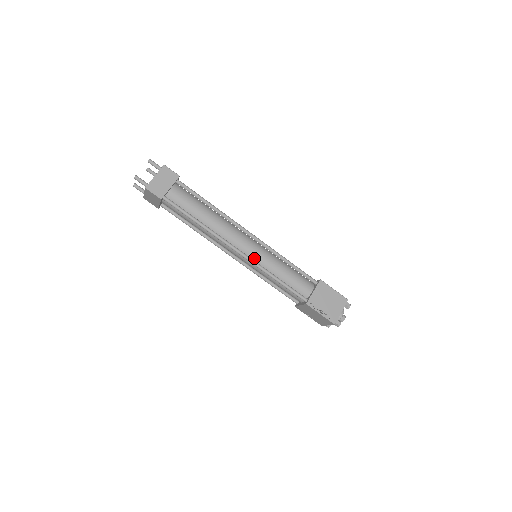
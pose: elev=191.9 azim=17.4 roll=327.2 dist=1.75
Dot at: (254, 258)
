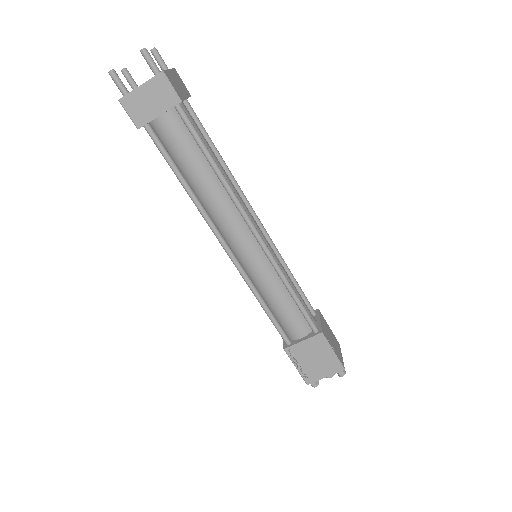
Dot at: (245, 264)
